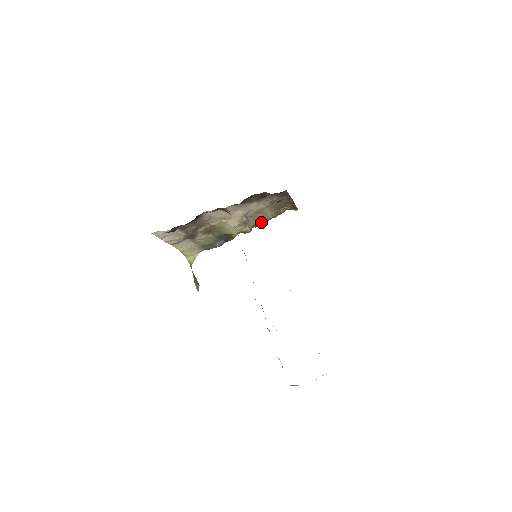
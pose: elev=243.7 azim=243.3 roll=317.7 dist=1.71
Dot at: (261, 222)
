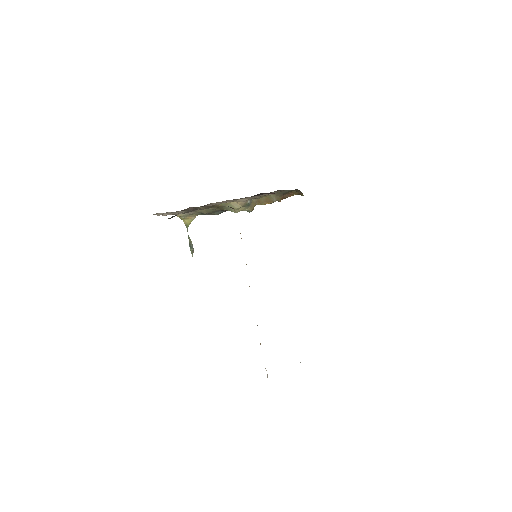
Dot at: (264, 204)
